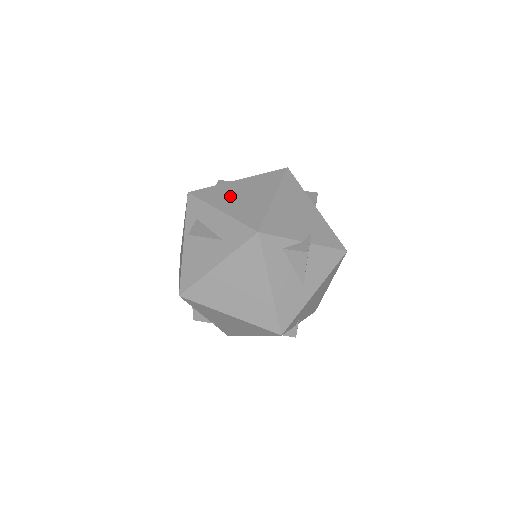
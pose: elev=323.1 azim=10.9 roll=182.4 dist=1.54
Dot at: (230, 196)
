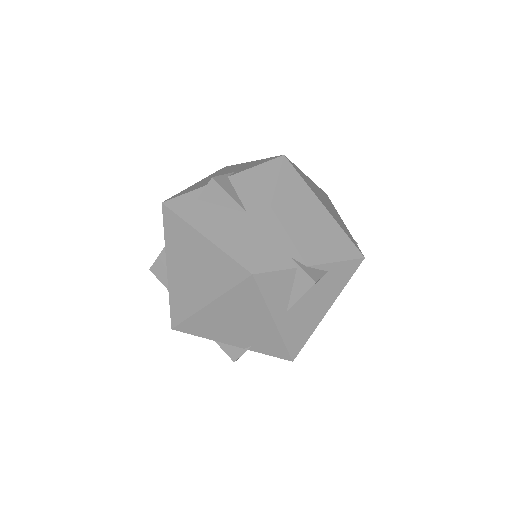
Dot at: occluded
